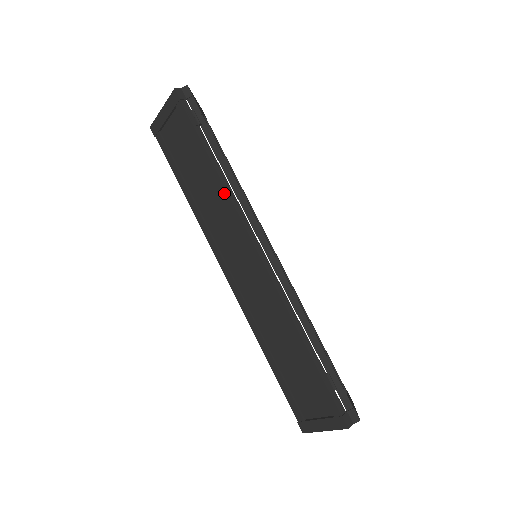
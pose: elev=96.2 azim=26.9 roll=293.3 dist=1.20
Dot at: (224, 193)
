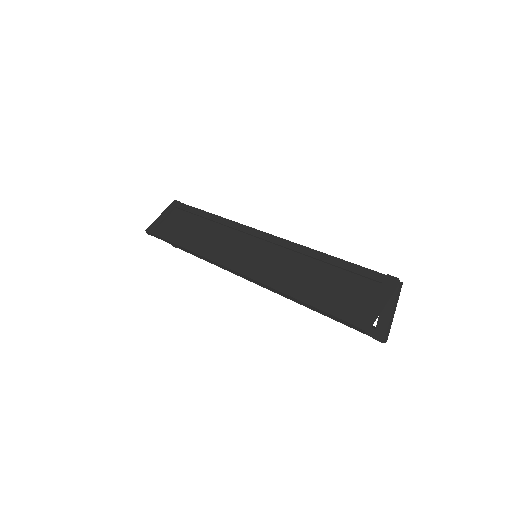
Dot at: (225, 221)
